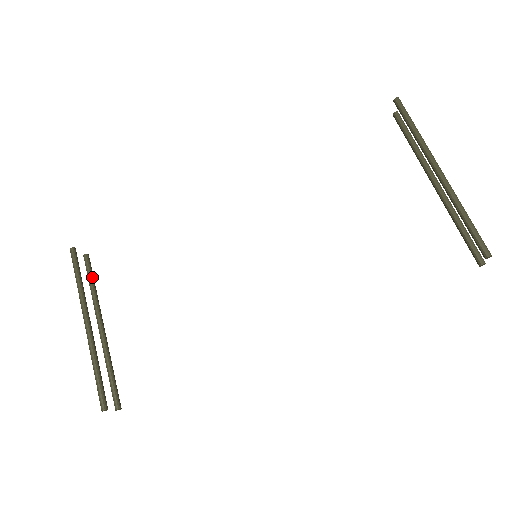
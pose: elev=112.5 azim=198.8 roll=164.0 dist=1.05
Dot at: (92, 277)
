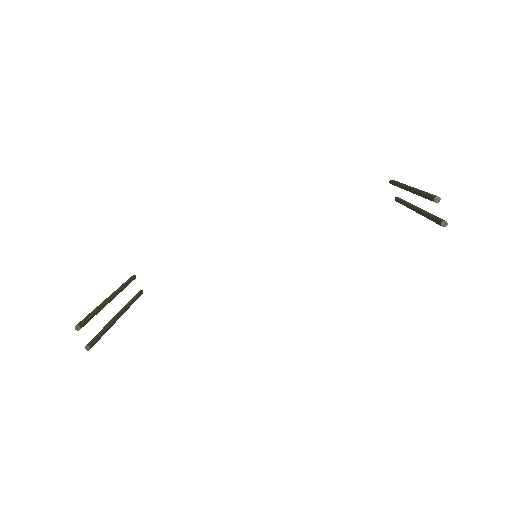
Dot at: (136, 297)
